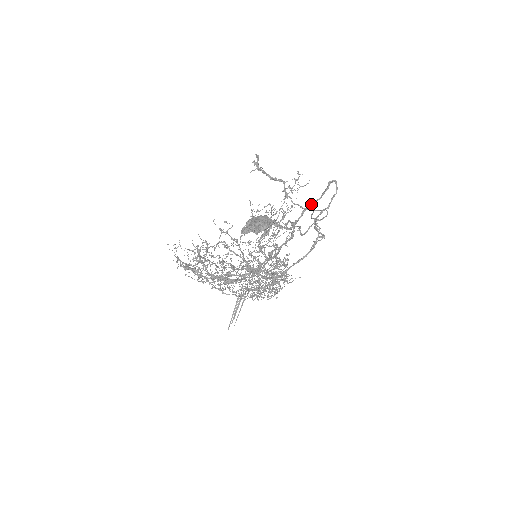
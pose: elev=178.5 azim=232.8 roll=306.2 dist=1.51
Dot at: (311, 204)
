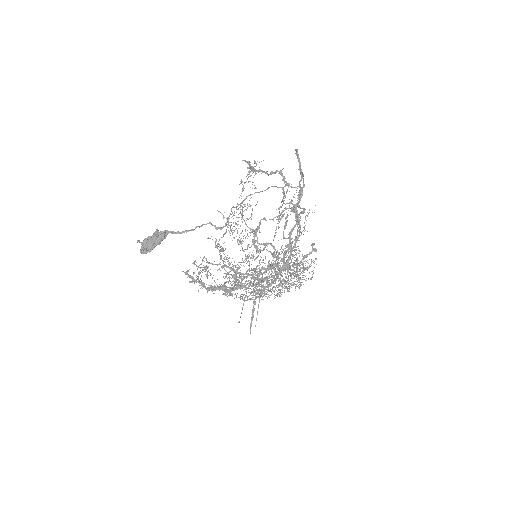
Dot at: (303, 181)
